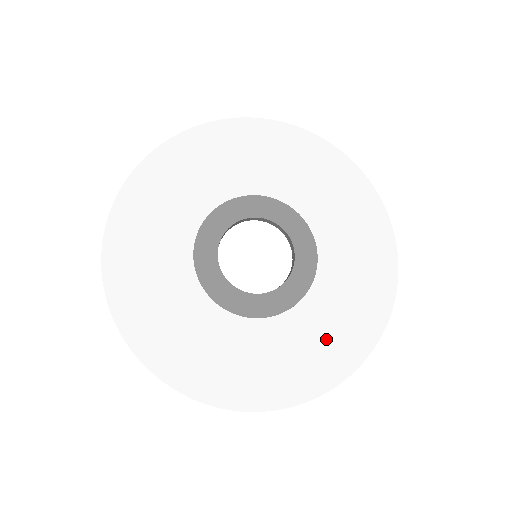
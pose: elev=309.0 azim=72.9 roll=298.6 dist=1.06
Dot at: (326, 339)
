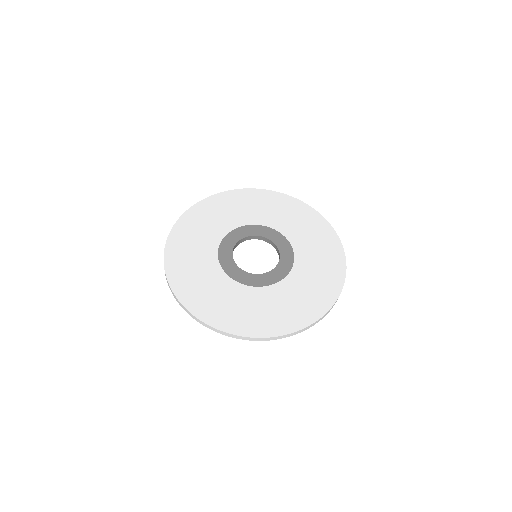
Dot at: (320, 273)
